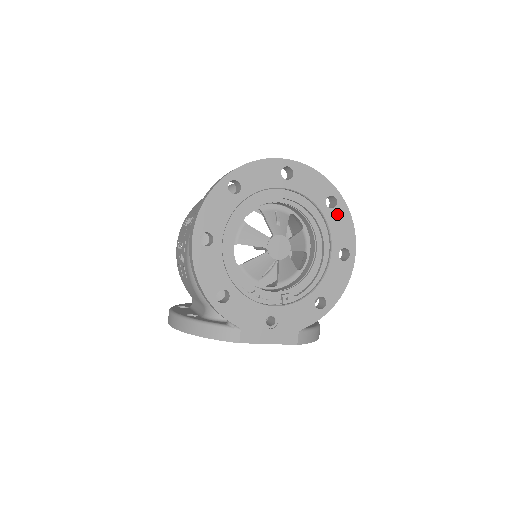
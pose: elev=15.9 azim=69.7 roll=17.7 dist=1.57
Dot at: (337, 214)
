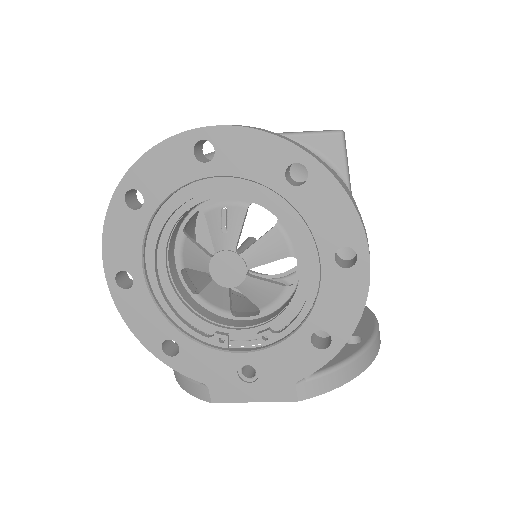
Dot at: (313, 192)
